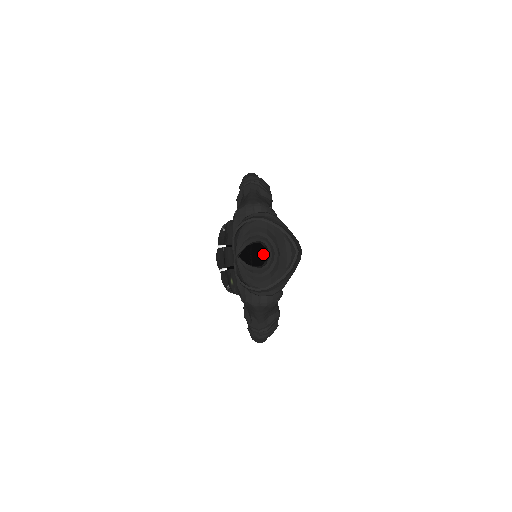
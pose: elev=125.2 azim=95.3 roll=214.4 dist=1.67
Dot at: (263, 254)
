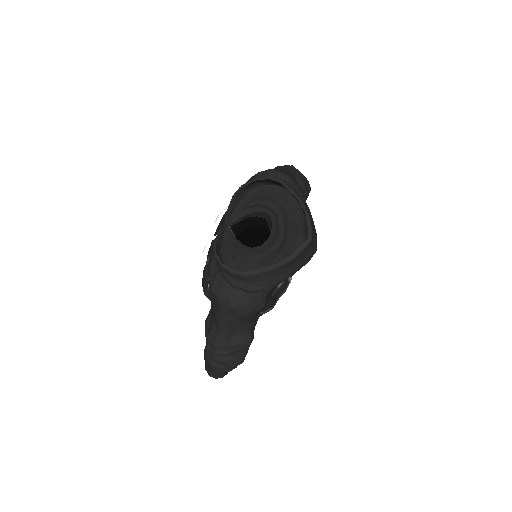
Dot at: occluded
